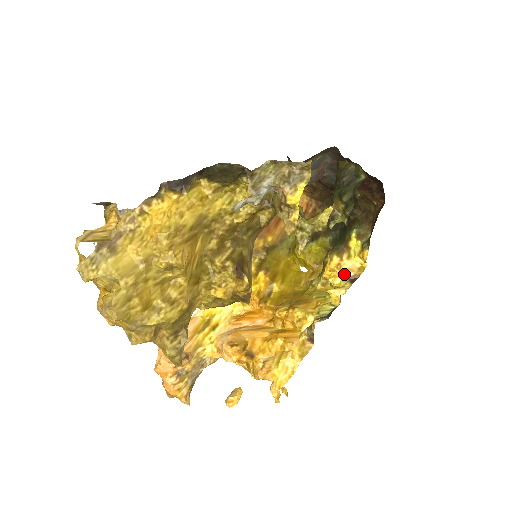
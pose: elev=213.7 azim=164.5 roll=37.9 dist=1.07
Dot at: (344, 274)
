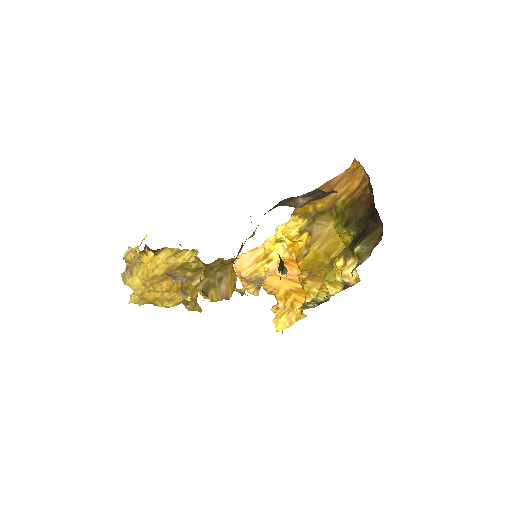
Dot at: (343, 277)
